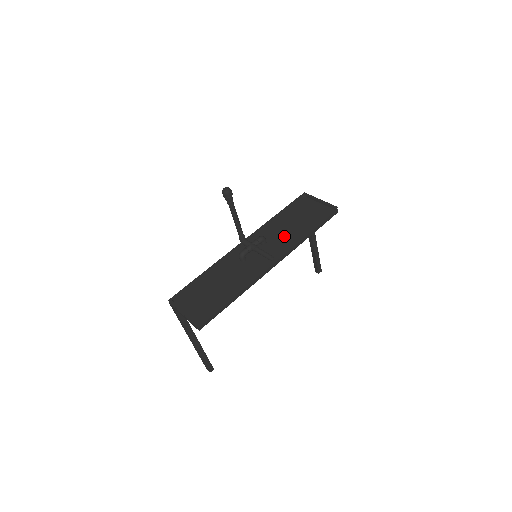
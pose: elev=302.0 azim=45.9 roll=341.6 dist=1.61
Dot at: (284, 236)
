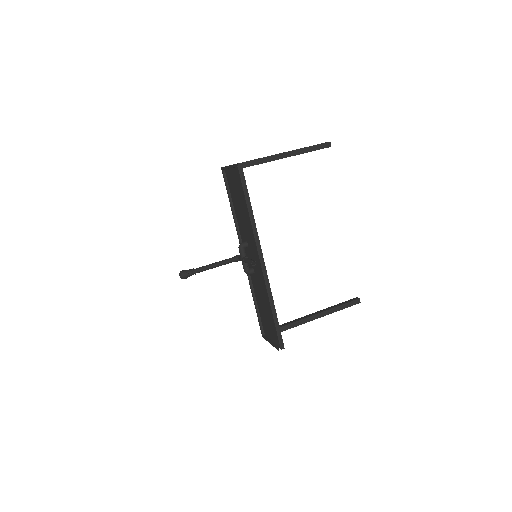
Dot at: (246, 227)
